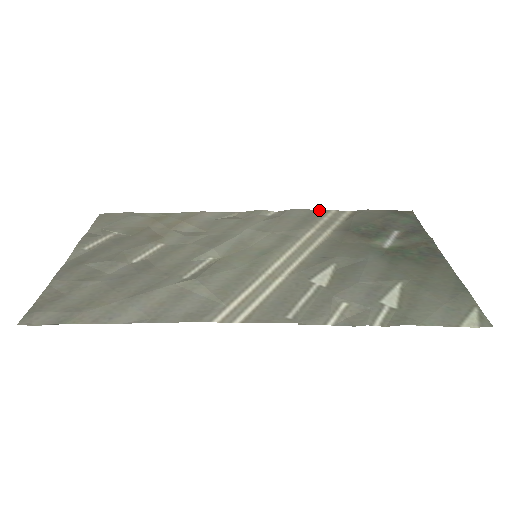
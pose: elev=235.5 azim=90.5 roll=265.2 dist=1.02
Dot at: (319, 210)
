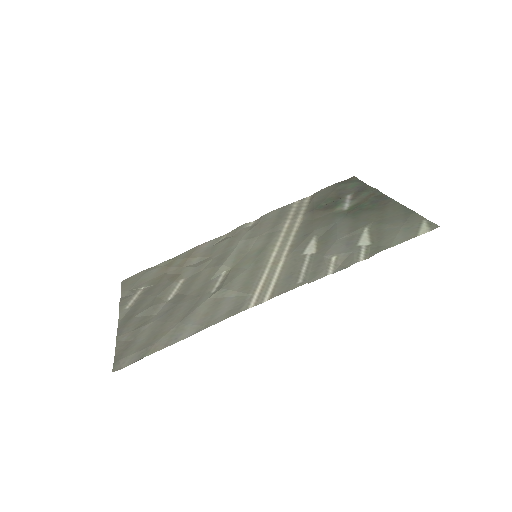
Dot at: (286, 206)
